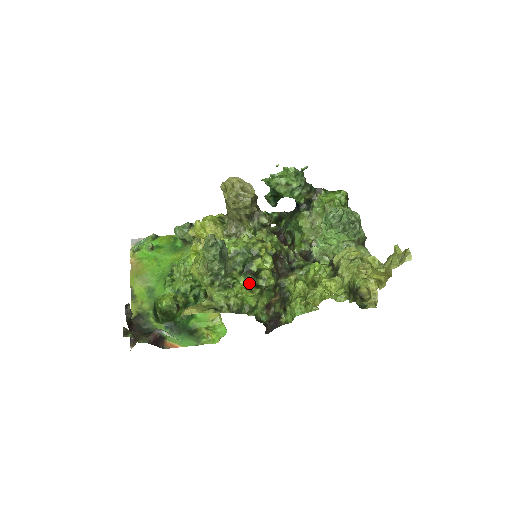
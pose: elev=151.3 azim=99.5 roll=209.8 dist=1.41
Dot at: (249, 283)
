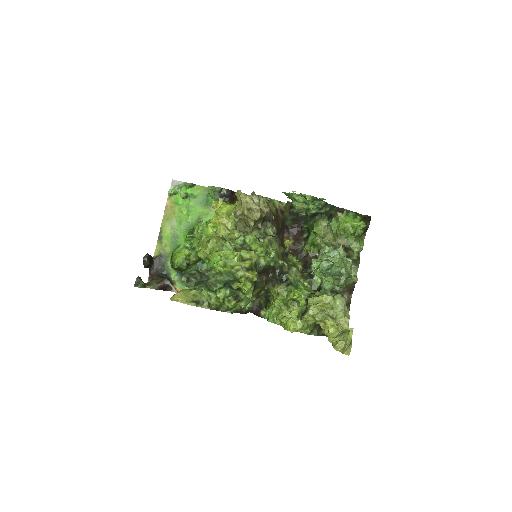
Dot at: (228, 295)
